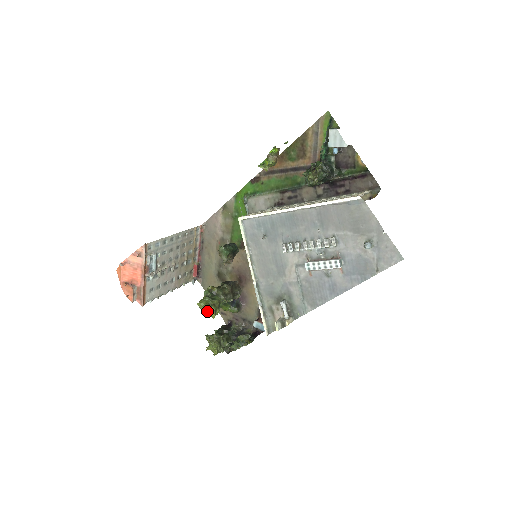
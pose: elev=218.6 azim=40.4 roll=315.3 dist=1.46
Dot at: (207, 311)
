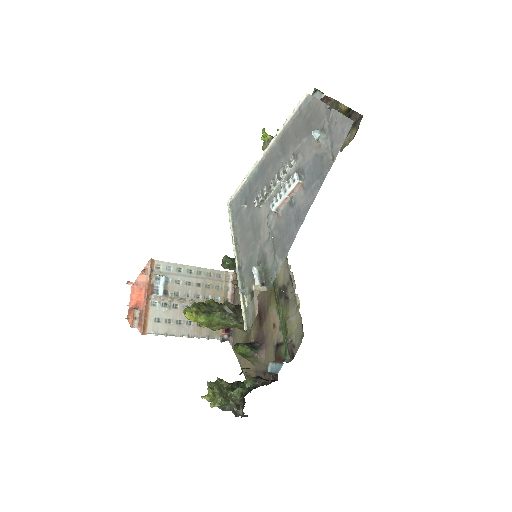
Dot at: (186, 310)
